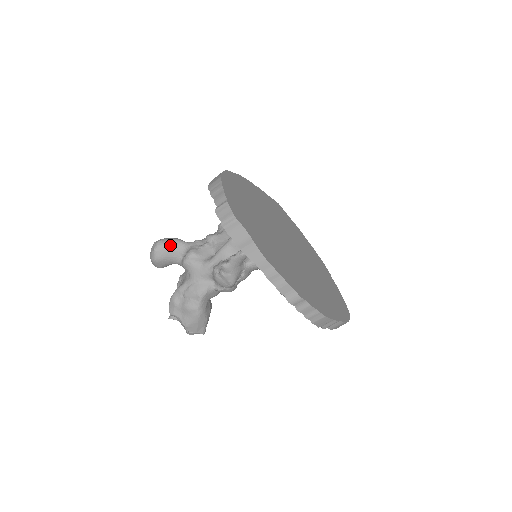
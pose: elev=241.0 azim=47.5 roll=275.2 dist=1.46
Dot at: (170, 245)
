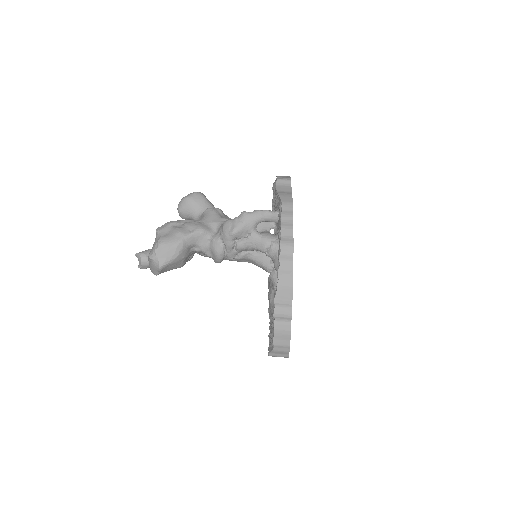
Dot at: (207, 200)
